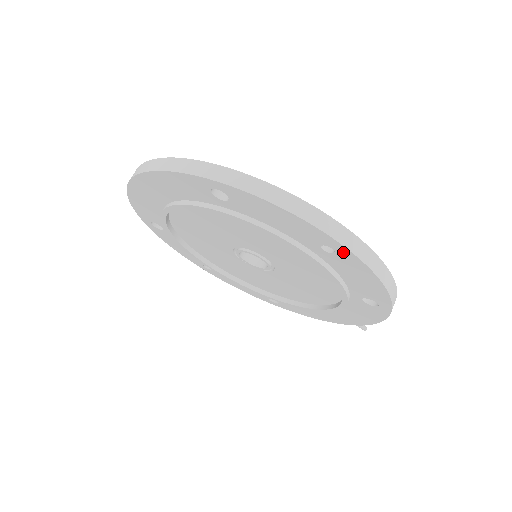
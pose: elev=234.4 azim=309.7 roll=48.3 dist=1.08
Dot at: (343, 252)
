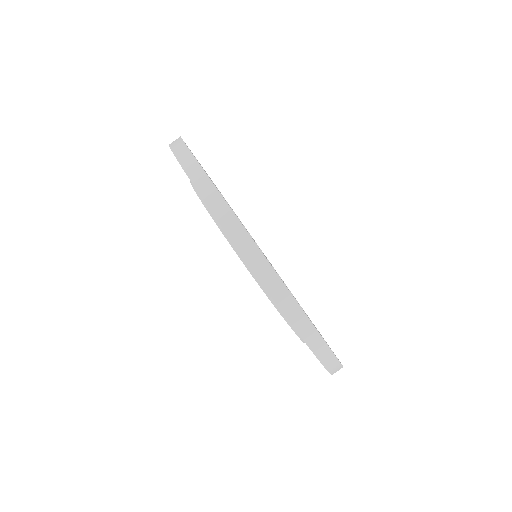
Dot at: occluded
